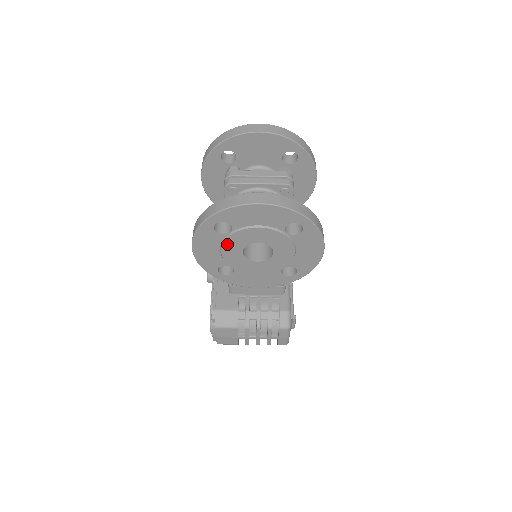
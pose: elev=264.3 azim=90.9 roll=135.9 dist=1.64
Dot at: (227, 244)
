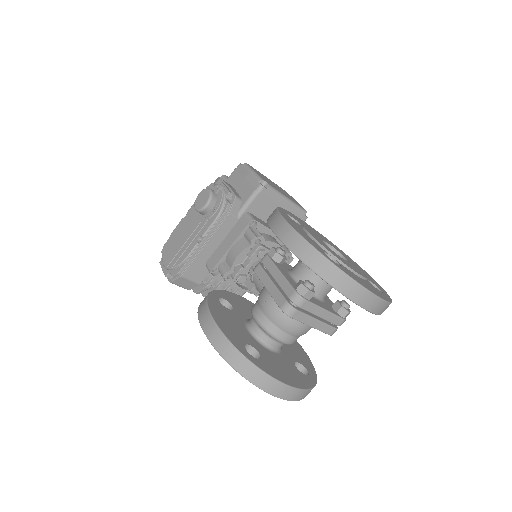
Dot at: occluded
